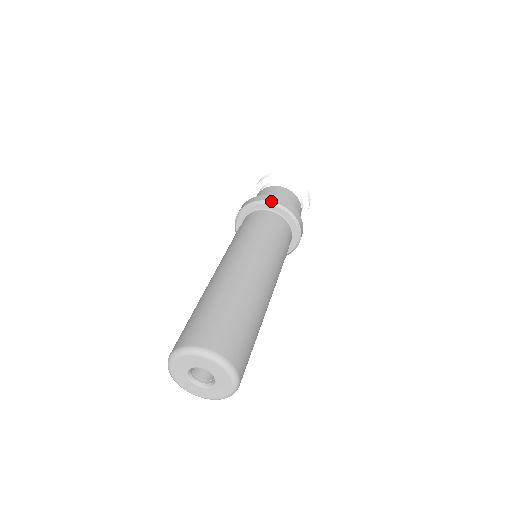
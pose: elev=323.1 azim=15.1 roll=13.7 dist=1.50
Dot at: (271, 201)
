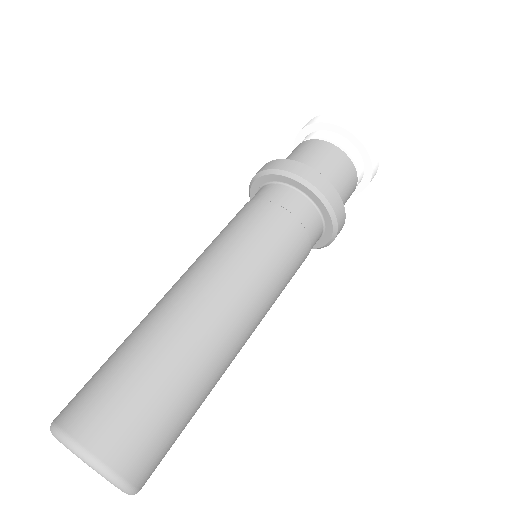
Dot at: (257, 173)
